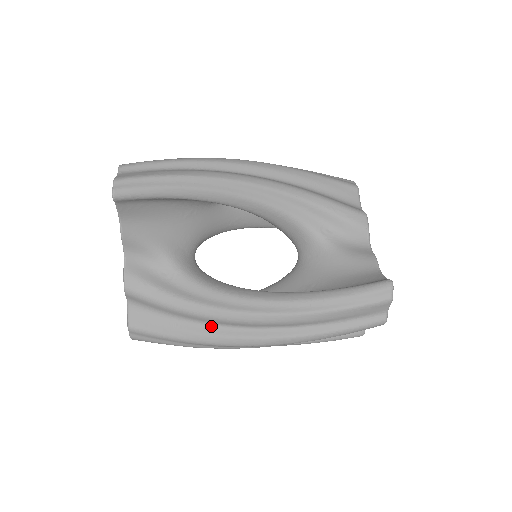
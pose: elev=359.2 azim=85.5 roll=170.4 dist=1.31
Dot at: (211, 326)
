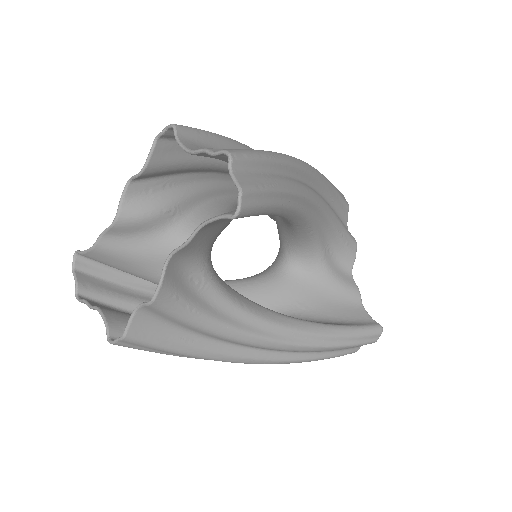
Dot at: (222, 343)
